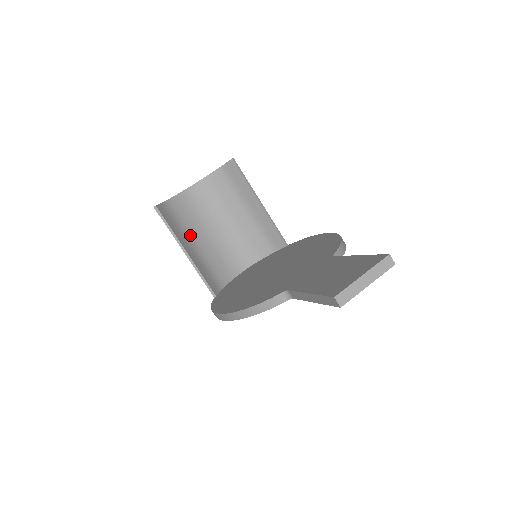
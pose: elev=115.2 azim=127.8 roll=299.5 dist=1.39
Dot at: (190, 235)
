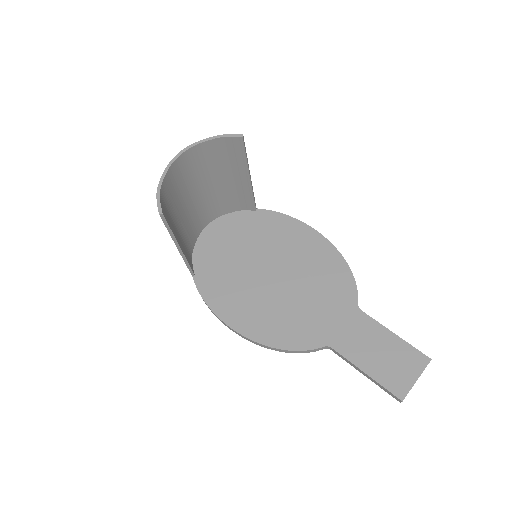
Dot at: (175, 218)
